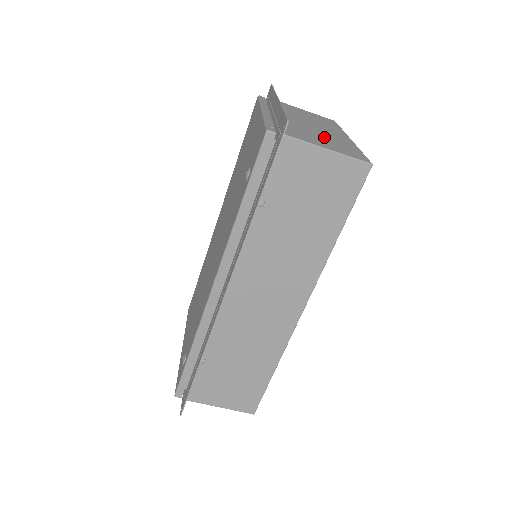
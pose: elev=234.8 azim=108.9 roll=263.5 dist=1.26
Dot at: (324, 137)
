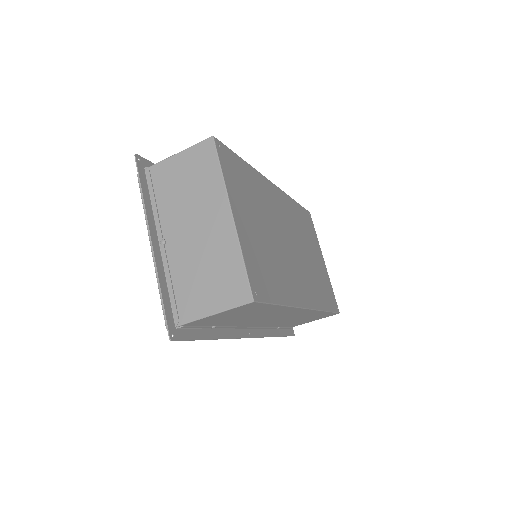
Dot at: (207, 267)
